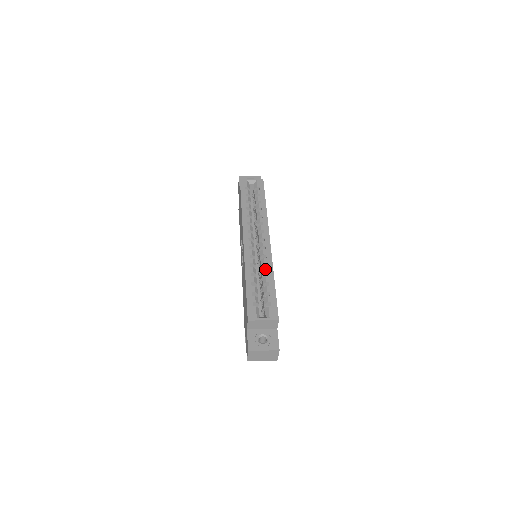
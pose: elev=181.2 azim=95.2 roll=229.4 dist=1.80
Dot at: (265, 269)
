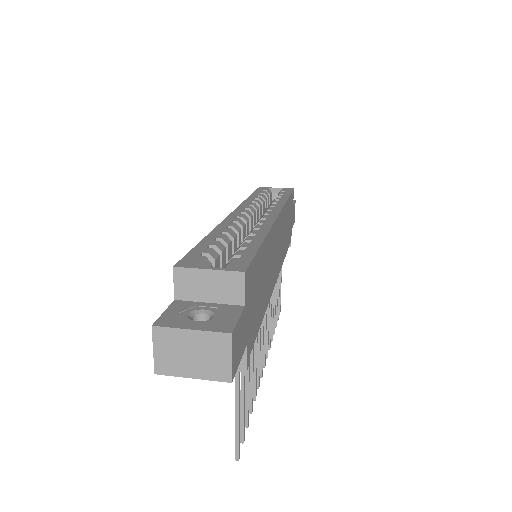
Dot at: (252, 231)
